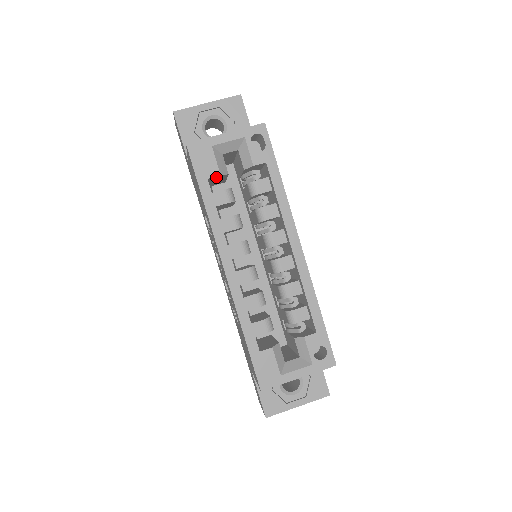
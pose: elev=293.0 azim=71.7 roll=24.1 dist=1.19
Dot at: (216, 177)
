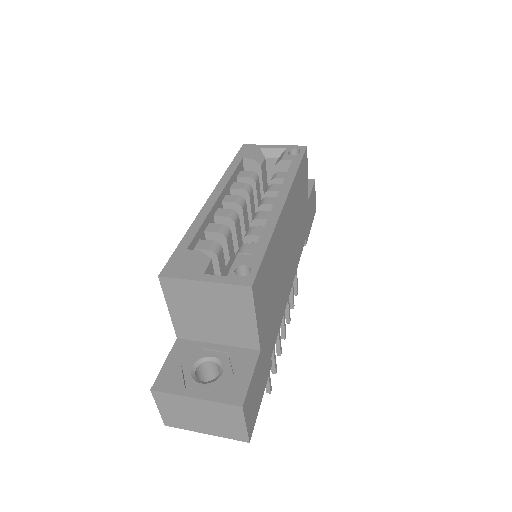
Dot at: (251, 164)
